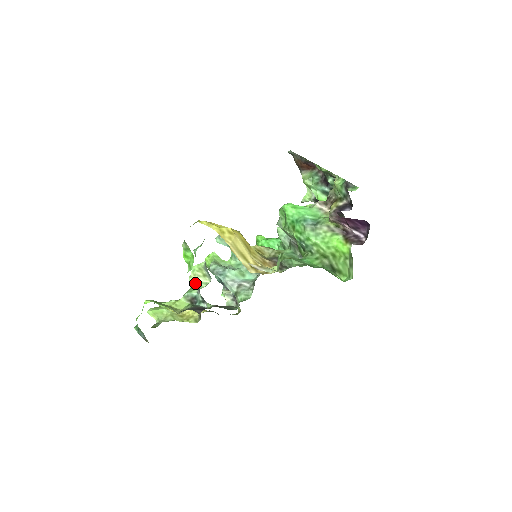
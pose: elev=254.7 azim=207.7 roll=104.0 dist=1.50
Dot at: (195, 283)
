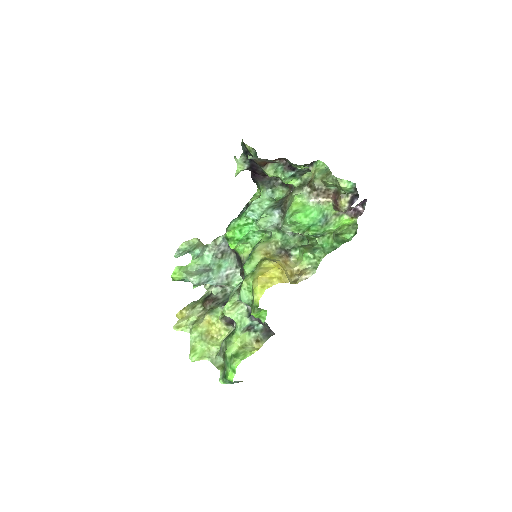
Dot at: (235, 315)
